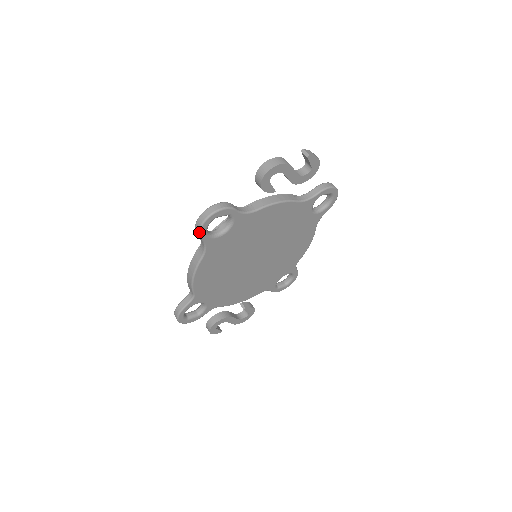
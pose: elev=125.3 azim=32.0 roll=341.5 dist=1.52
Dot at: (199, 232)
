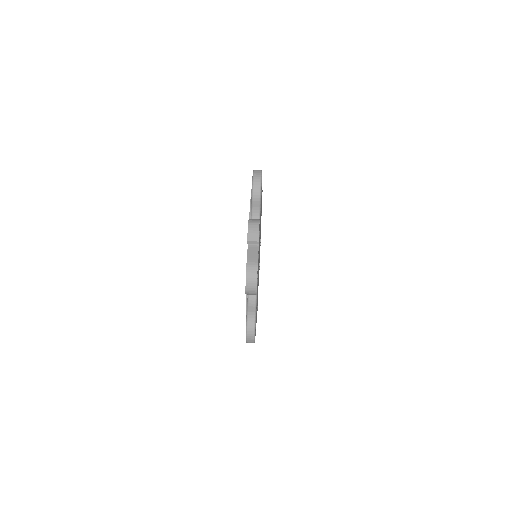
Dot at: occluded
